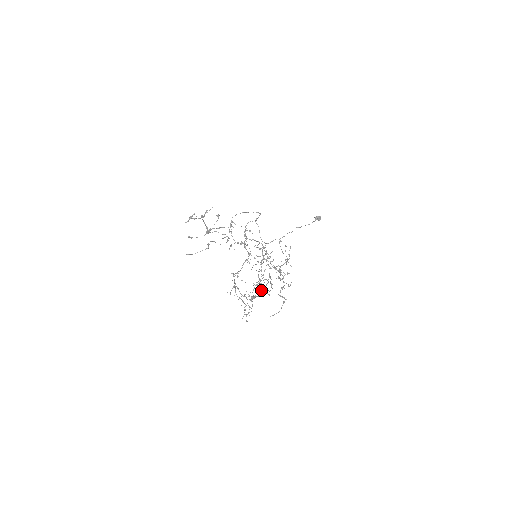
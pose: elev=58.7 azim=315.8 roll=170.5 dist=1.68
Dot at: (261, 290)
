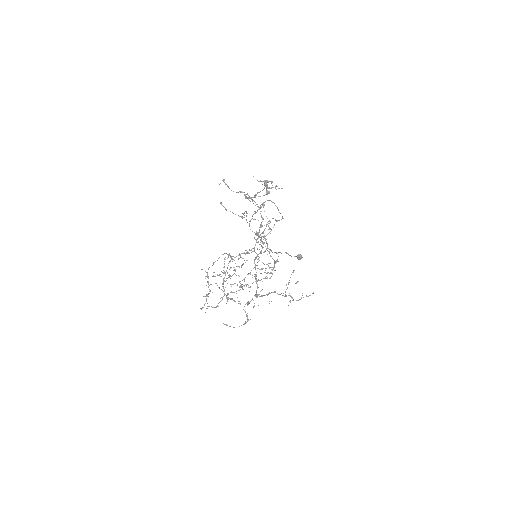
Dot at: occluded
